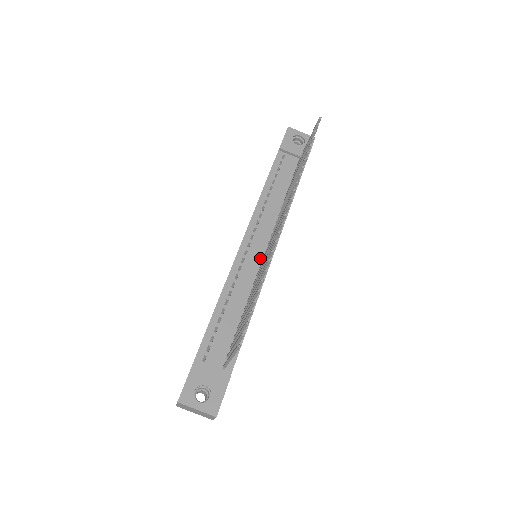
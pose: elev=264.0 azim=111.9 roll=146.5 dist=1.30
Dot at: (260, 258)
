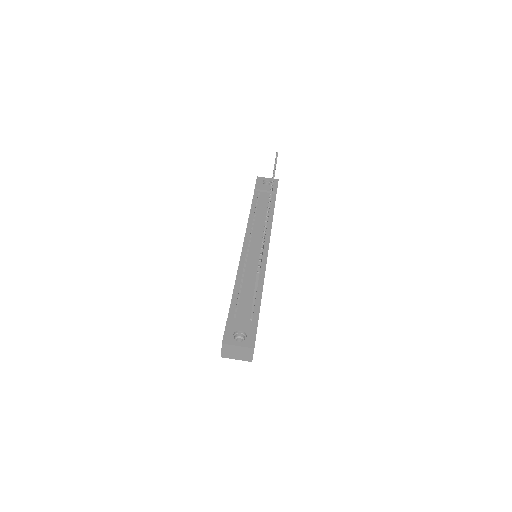
Dot at: (259, 252)
